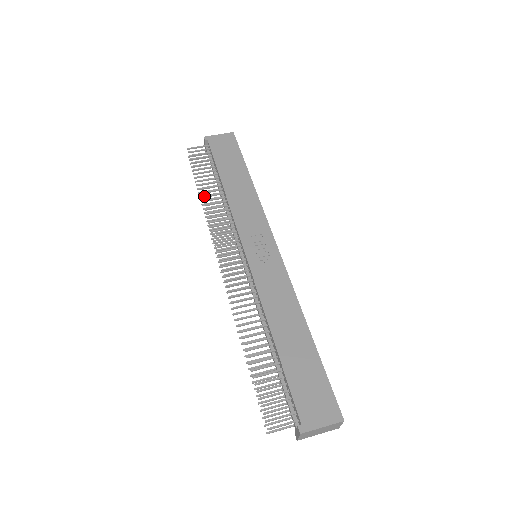
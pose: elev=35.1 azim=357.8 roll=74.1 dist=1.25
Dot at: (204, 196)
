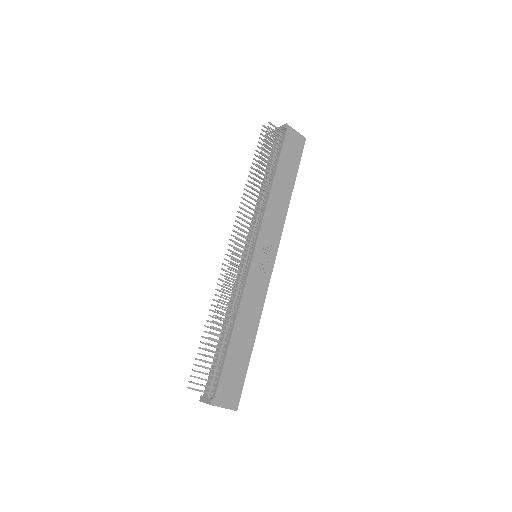
Dot at: (256, 179)
